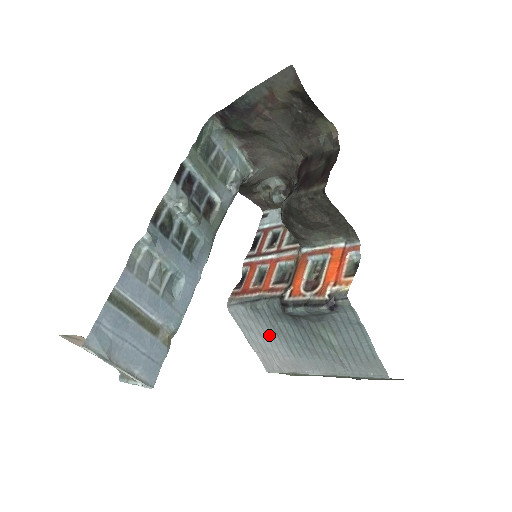
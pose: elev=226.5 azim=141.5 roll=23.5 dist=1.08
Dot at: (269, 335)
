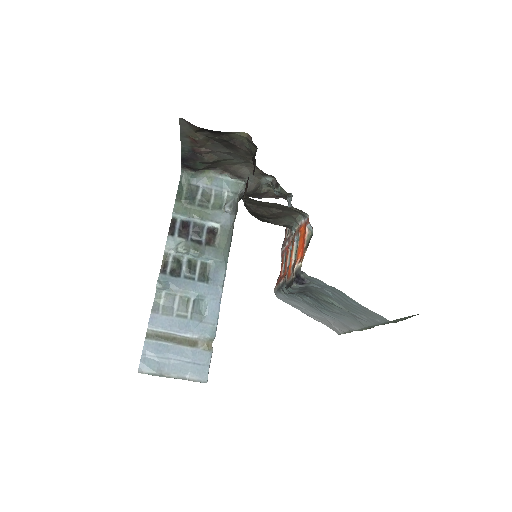
Dot at: (310, 308)
